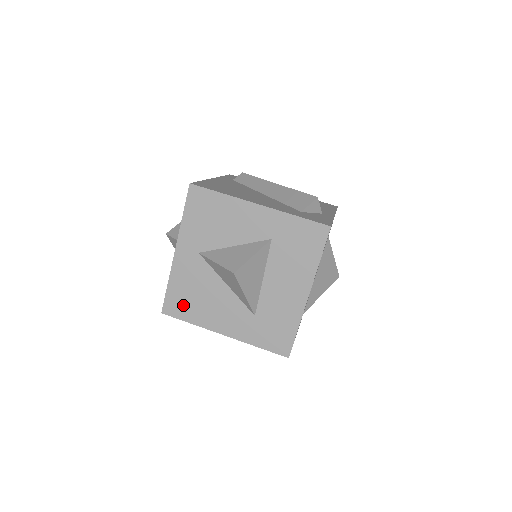
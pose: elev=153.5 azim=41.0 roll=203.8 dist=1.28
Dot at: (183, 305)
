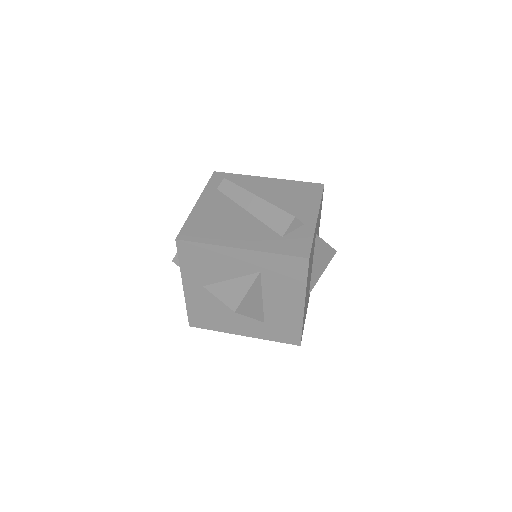
Dot at: (204, 320)
